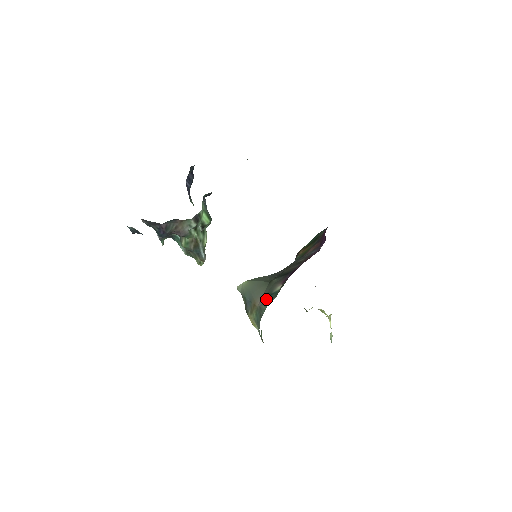
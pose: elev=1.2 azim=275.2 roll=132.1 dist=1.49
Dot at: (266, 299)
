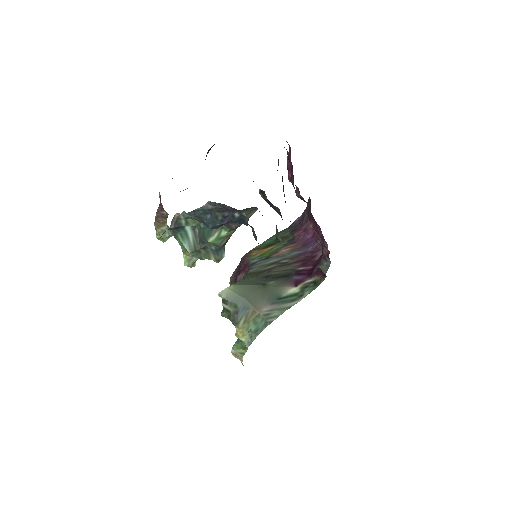
Dot at: (275, 304)
